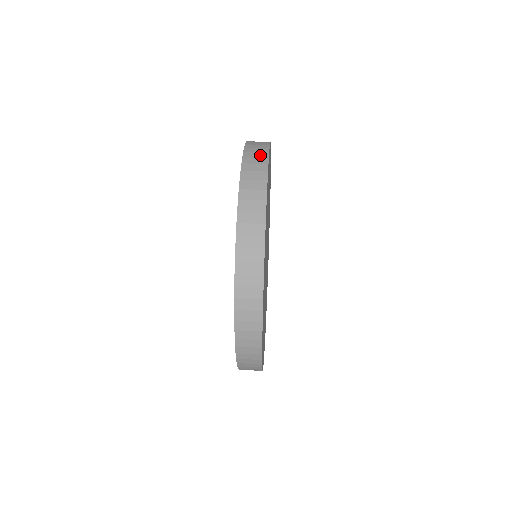
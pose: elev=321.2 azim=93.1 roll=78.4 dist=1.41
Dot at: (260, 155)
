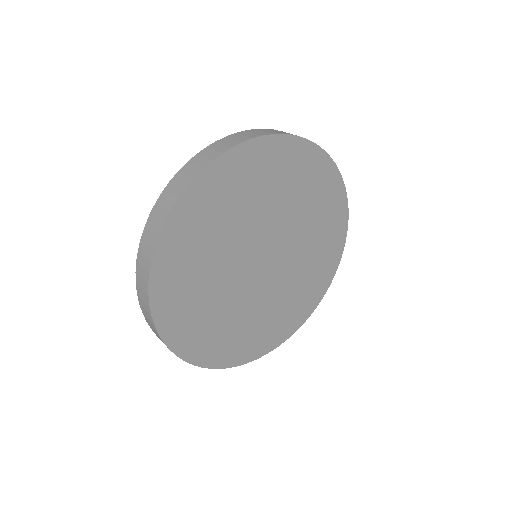
Dot at: (201, 163)
